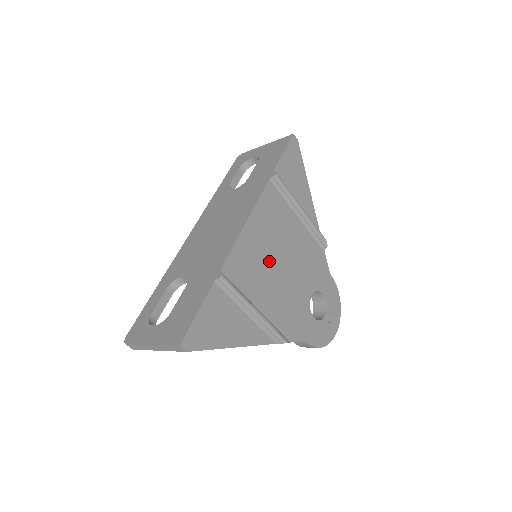
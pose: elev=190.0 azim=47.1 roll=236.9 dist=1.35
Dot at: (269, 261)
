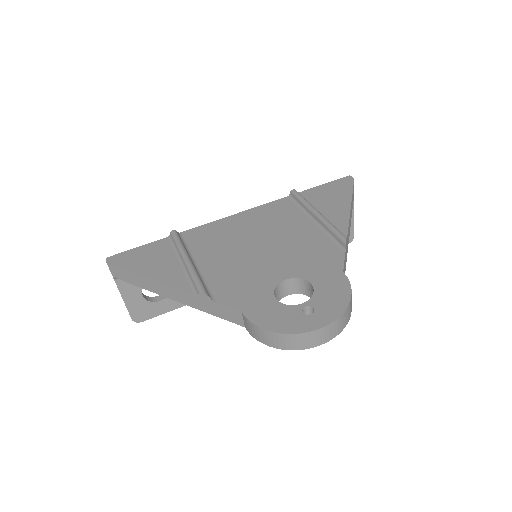
Dot at: (241, 240)
